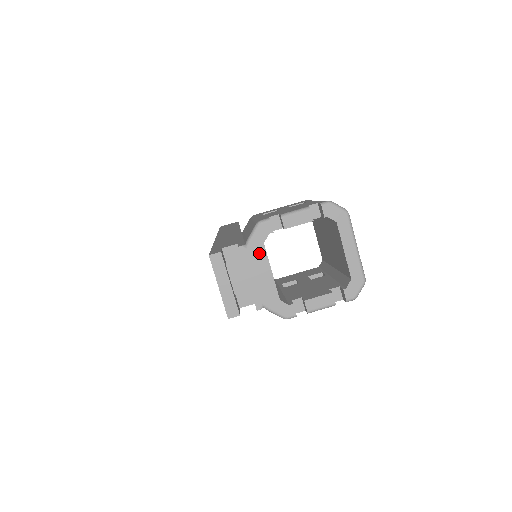
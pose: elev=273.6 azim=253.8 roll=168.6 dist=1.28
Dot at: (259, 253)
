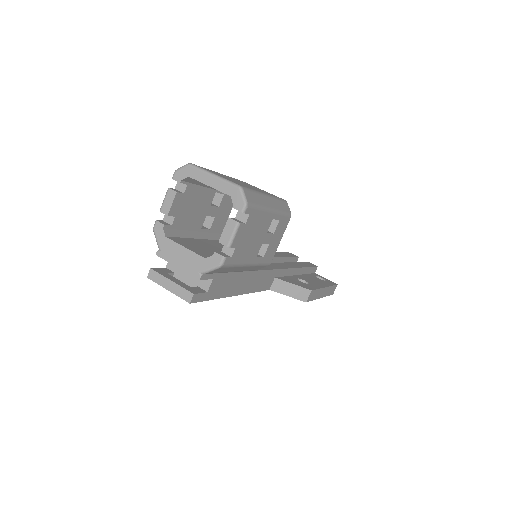
Dot at: (168, 245)
